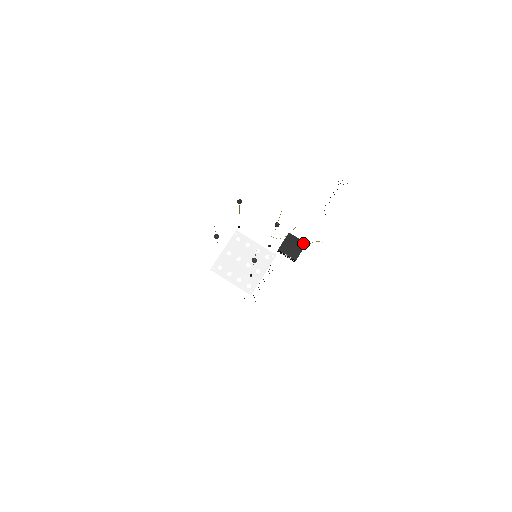
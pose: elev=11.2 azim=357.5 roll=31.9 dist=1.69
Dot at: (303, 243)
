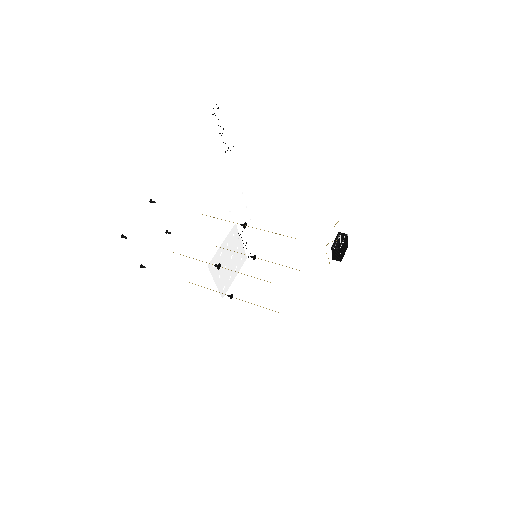
Dot at: (347, 237)
